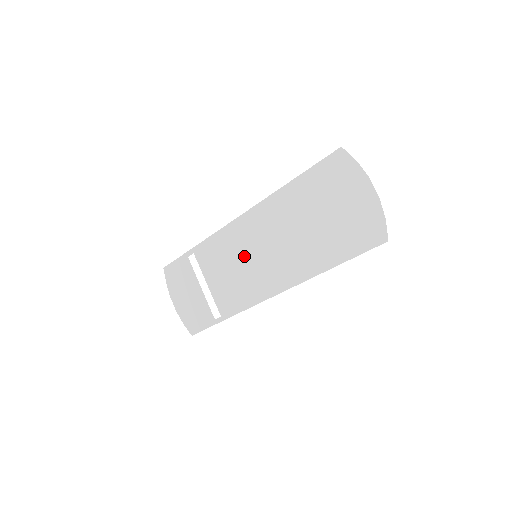
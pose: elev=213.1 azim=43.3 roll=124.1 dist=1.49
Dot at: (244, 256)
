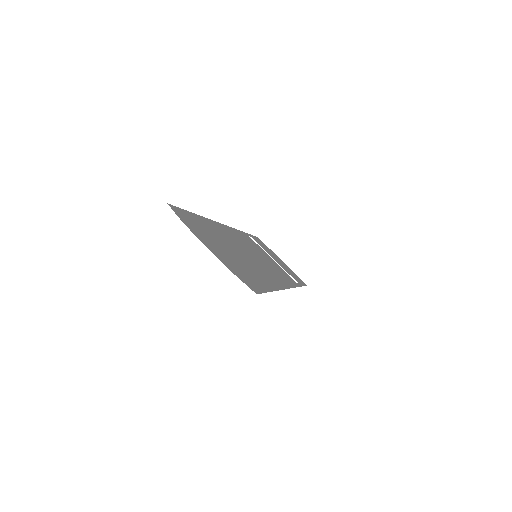
Dot at: (255, 252)
